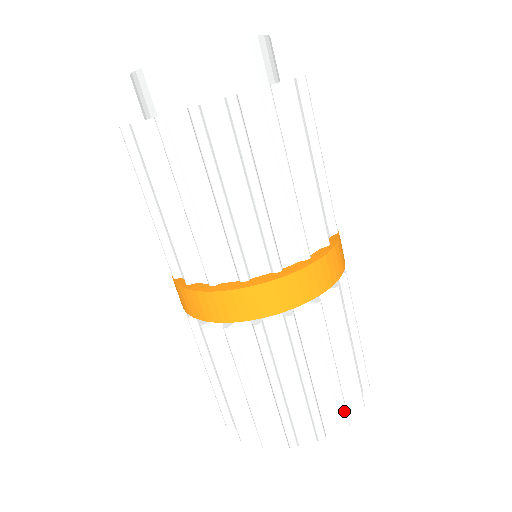
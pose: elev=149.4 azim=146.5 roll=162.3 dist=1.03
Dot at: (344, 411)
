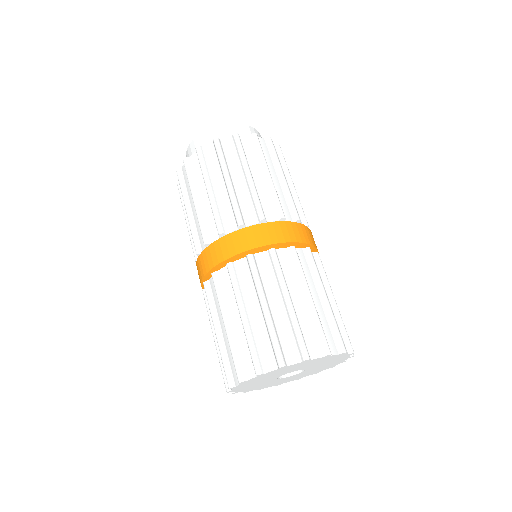
Dot at: occluded
